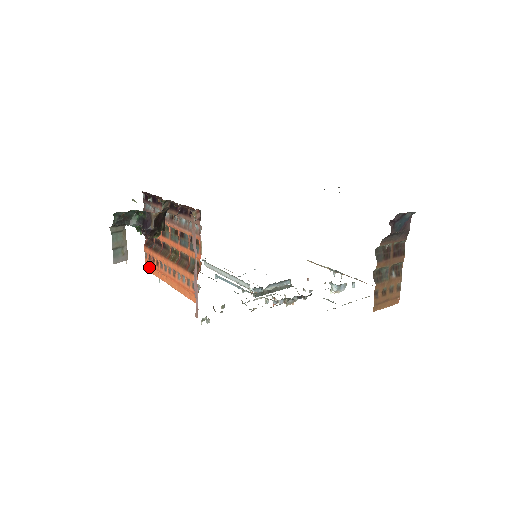
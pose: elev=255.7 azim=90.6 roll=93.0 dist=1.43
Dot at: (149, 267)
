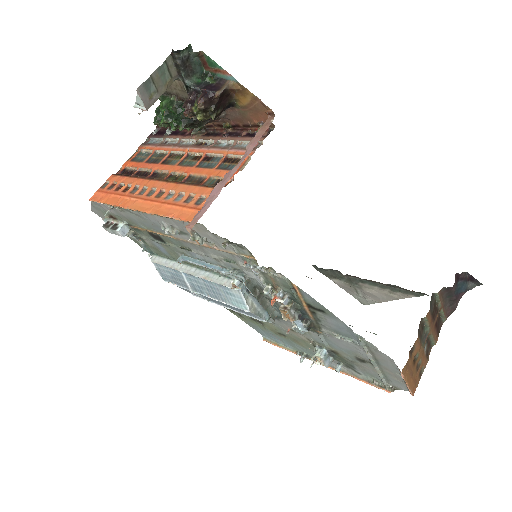
Dot at: (101, 196)
